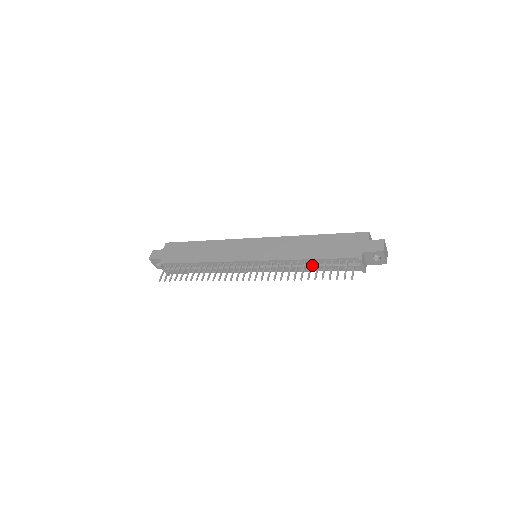
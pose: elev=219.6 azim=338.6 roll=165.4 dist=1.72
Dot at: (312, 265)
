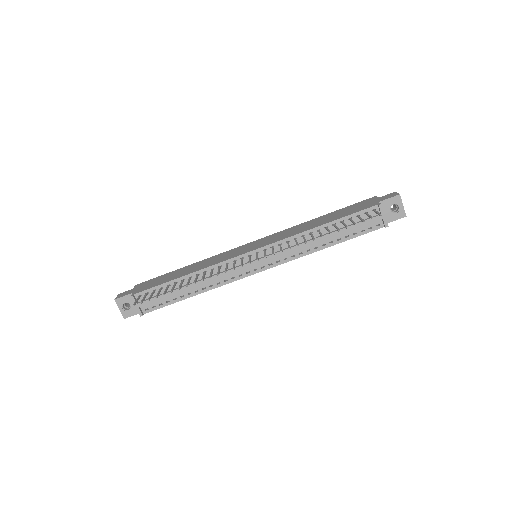
Dot at: (327, 233)
